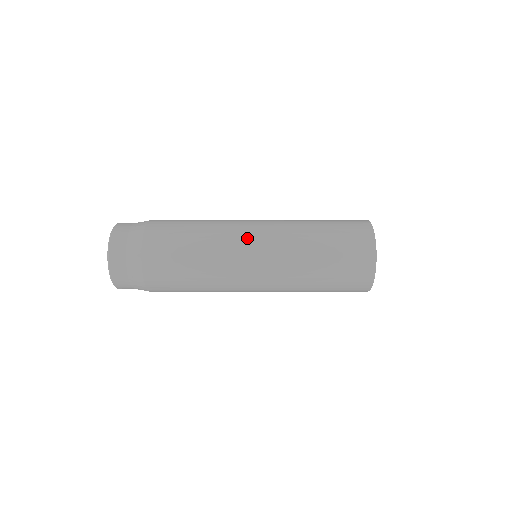
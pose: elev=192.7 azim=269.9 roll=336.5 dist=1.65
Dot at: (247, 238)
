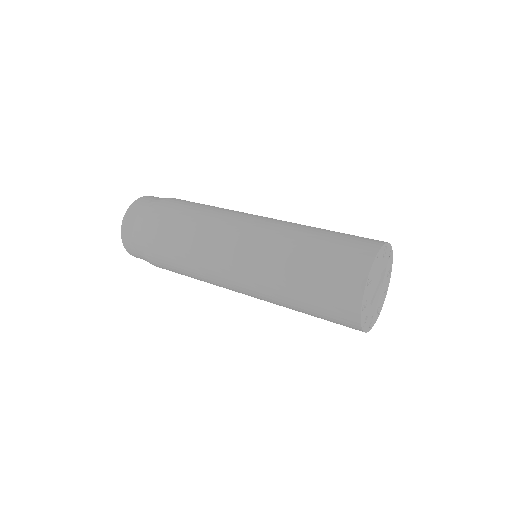
Dot at: (225, 275)
